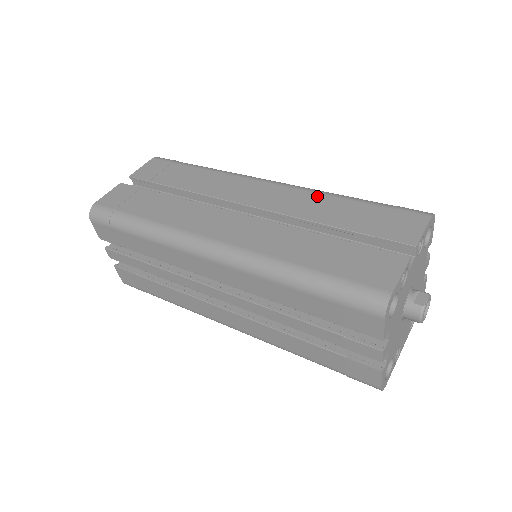
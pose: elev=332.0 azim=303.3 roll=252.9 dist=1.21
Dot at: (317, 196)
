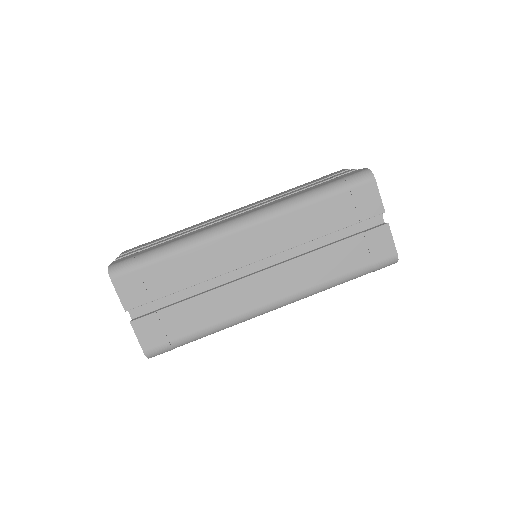
Dot at: (294, 216)
